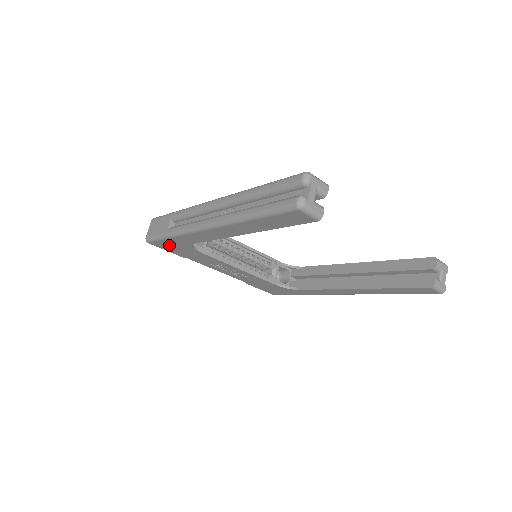
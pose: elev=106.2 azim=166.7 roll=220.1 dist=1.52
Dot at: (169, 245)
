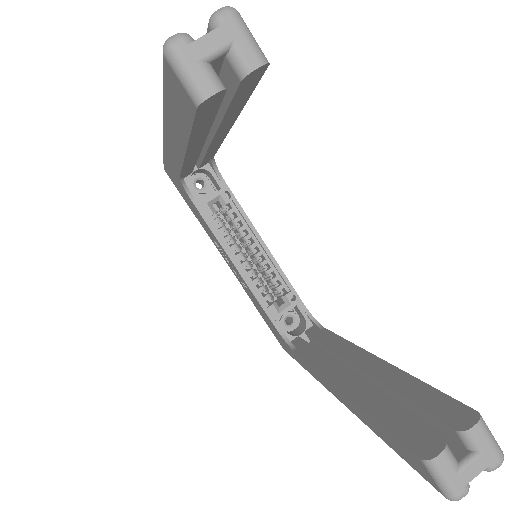
Dot at: (174, 179)
